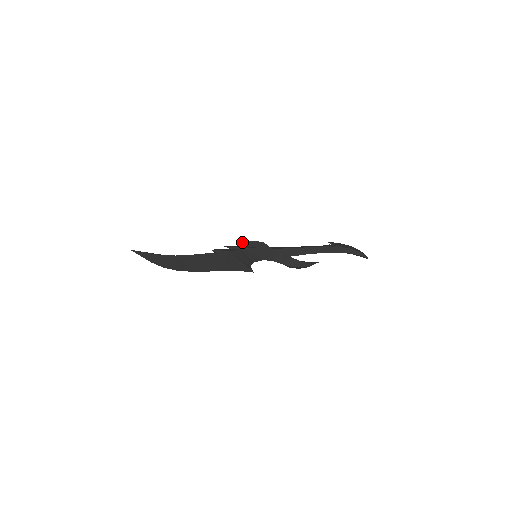
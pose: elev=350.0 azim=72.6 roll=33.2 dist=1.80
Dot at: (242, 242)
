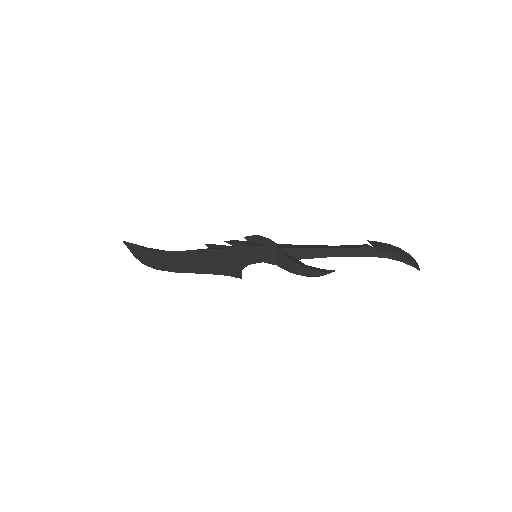
Dot at: (247, 236)
